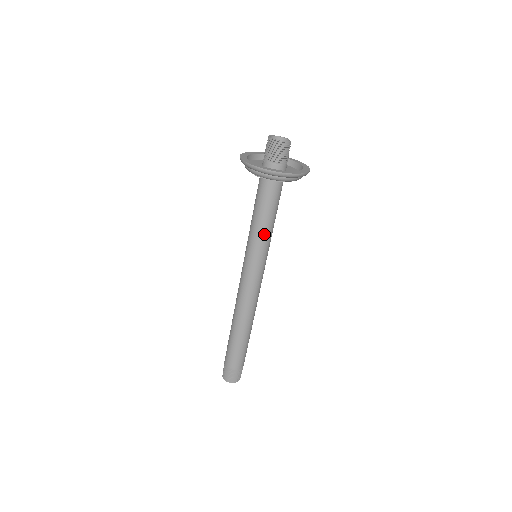
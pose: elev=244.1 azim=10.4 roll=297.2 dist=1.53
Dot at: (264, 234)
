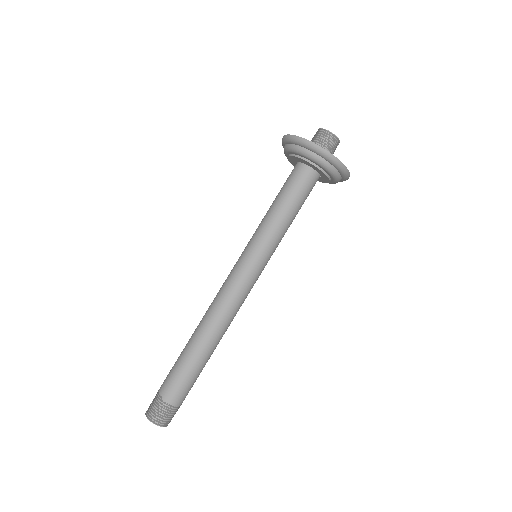
Dot at: (283, 230)
